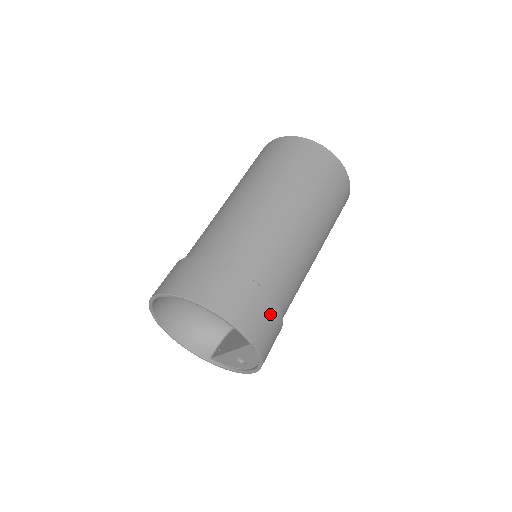
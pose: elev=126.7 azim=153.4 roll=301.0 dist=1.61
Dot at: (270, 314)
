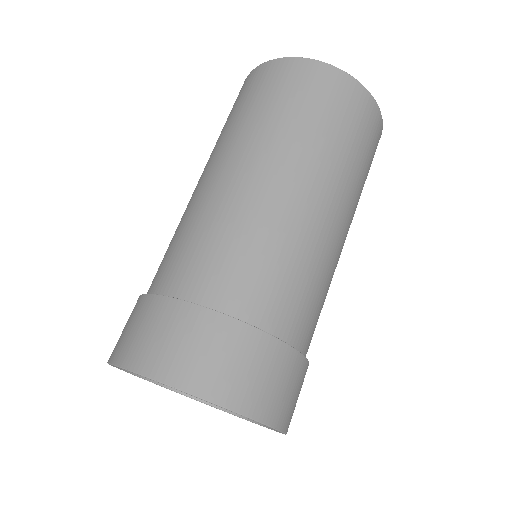
Dot at: (301, 378)
